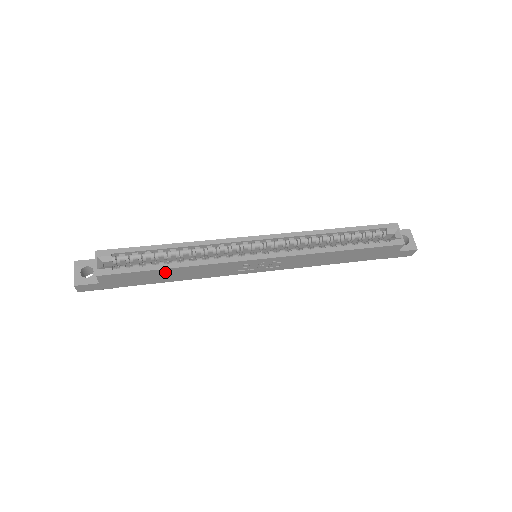
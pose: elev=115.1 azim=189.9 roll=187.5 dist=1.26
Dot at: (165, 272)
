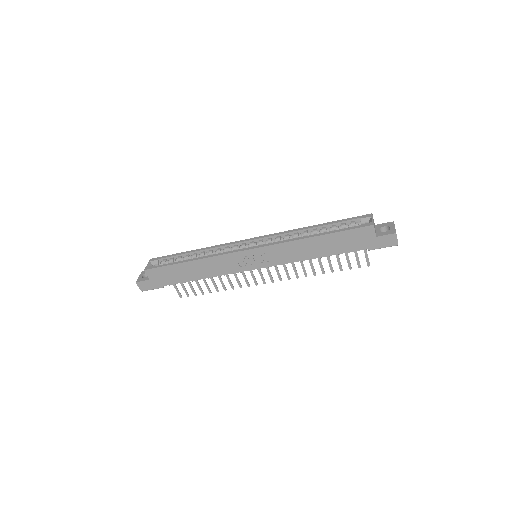
Dot at: (186, 267)
